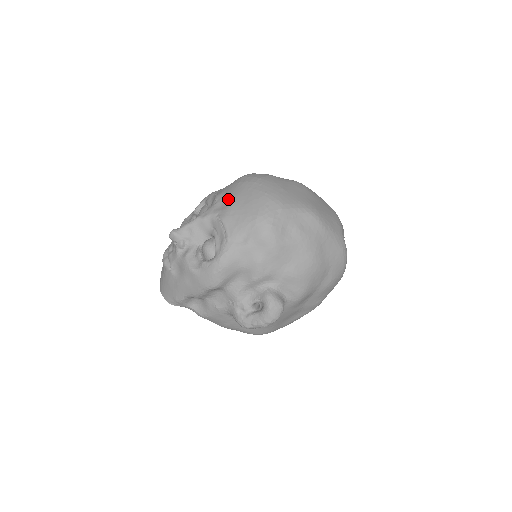
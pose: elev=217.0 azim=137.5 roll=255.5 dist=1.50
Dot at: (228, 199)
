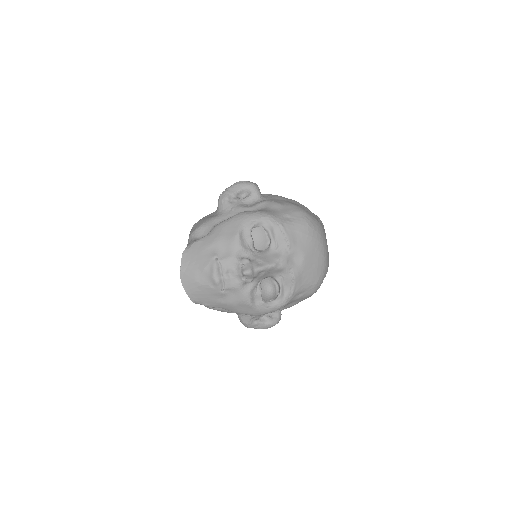
Dot at: (301, 255)
